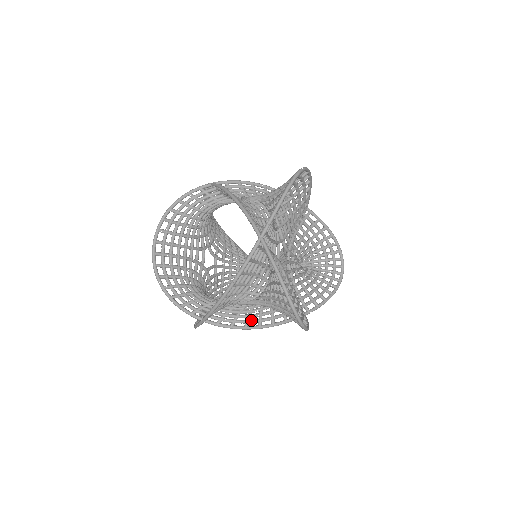
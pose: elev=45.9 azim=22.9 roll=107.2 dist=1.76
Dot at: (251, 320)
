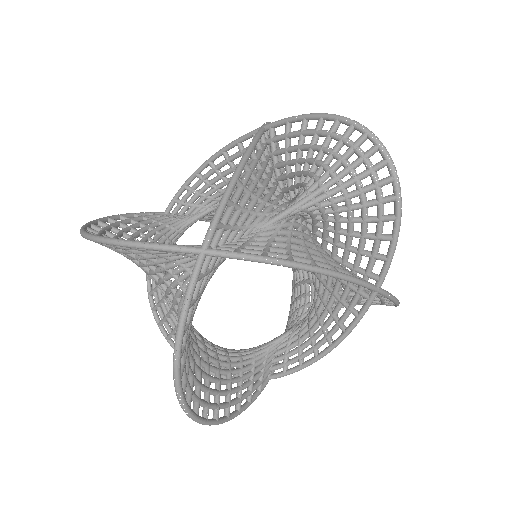
Dot at: (295, 256)
